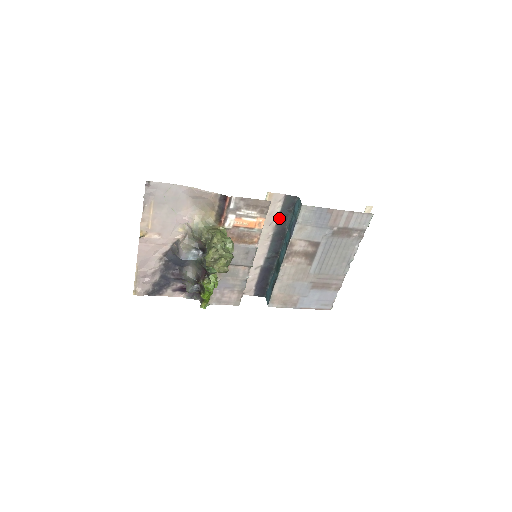
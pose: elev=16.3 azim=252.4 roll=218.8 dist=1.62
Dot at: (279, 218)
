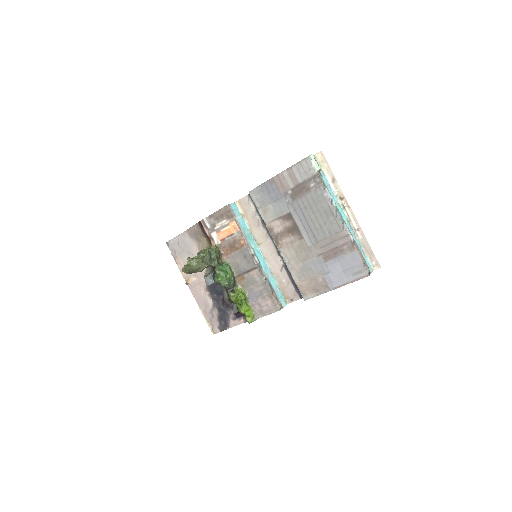
Dot at: (260, 216)
